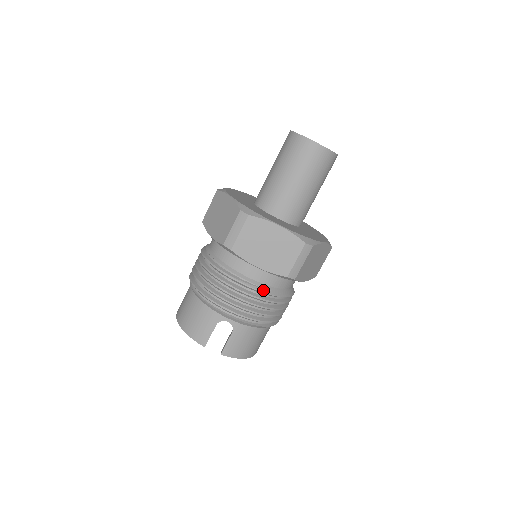
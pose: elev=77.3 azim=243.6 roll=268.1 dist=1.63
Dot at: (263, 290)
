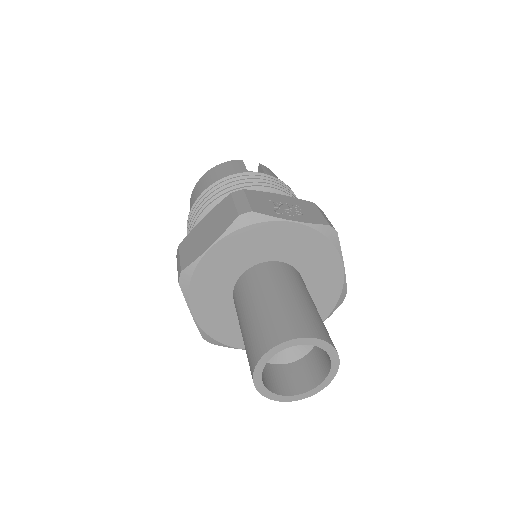
Dot at: occluded
